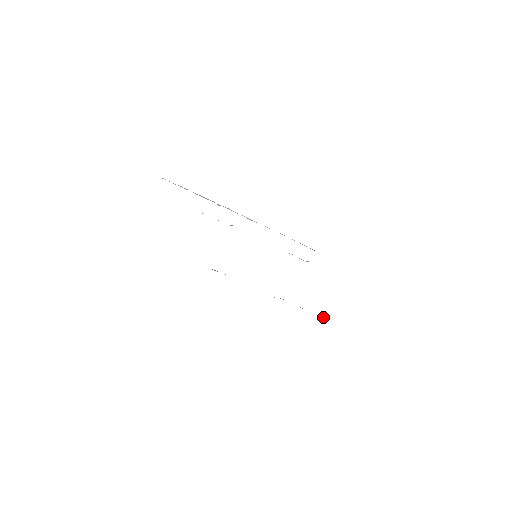
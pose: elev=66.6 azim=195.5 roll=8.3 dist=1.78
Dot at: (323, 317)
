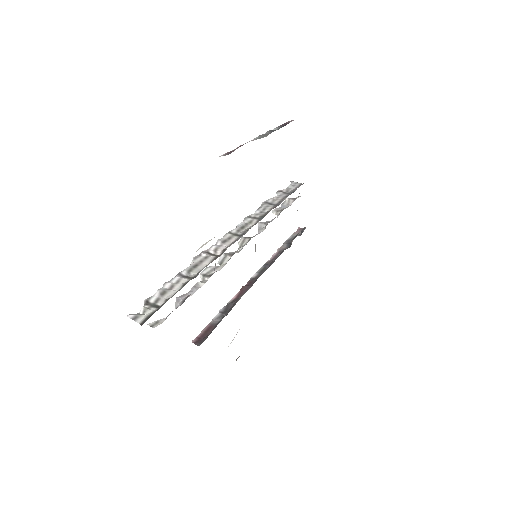
Dot at: (296, 234)
